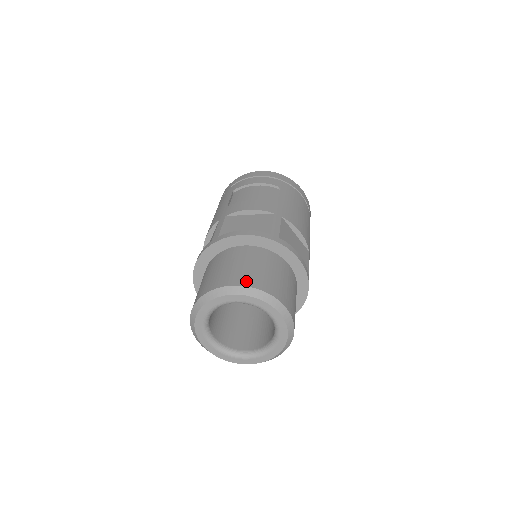
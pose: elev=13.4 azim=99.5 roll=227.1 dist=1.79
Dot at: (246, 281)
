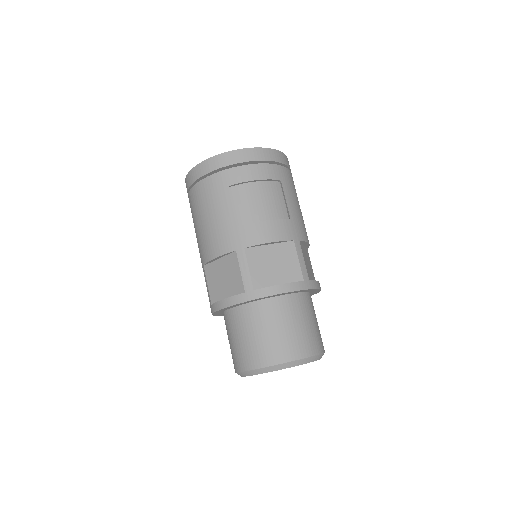
Dot at: (302, 351)
